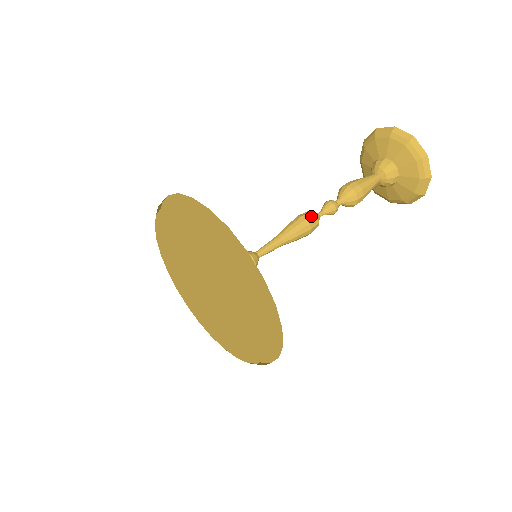
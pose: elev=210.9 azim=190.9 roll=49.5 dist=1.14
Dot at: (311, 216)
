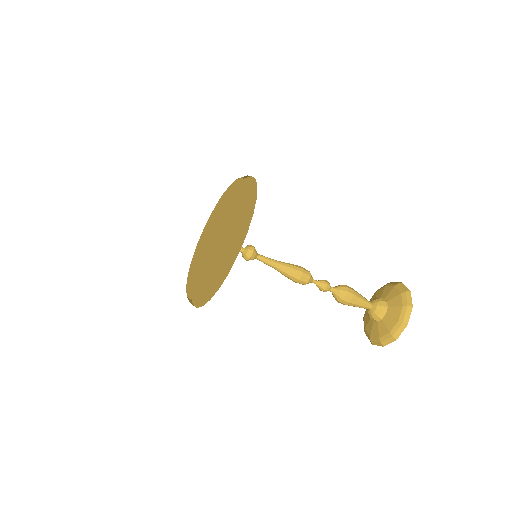
Dot at: (307, 274)
